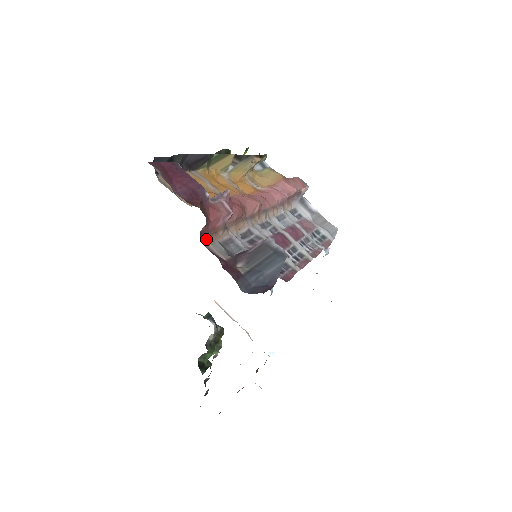
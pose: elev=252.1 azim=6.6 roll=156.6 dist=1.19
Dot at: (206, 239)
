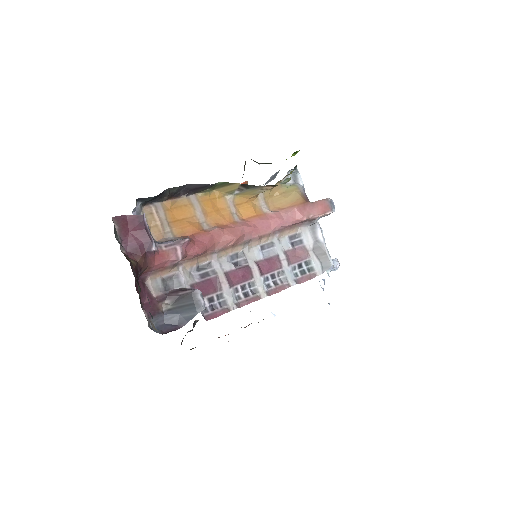
Dot at: (148, 276)
